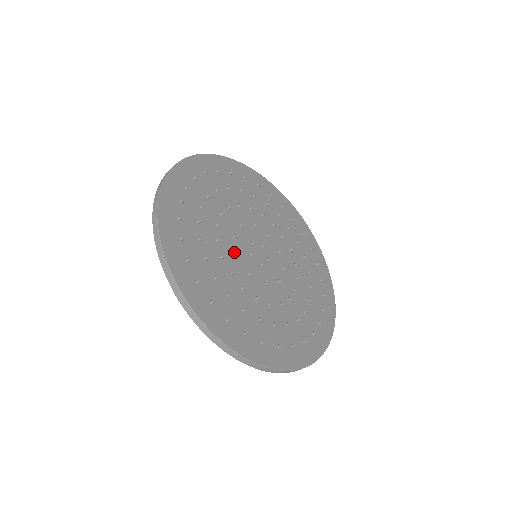
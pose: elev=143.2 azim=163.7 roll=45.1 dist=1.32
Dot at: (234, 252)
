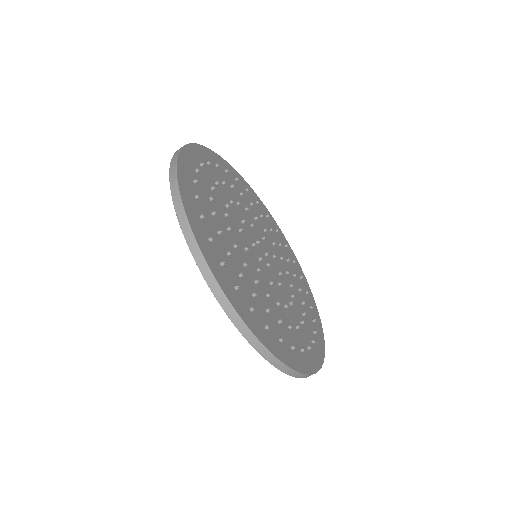
Dot at: (238, 227)
